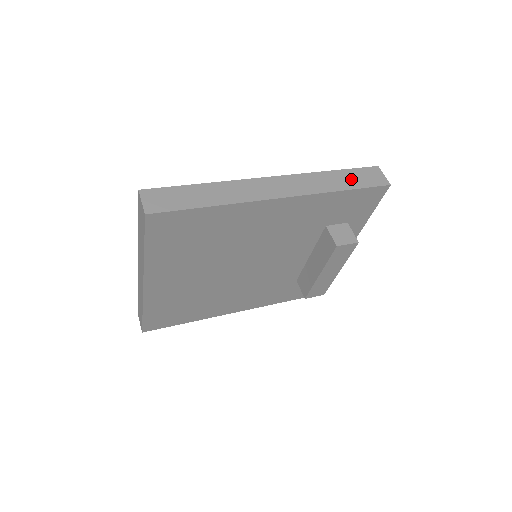
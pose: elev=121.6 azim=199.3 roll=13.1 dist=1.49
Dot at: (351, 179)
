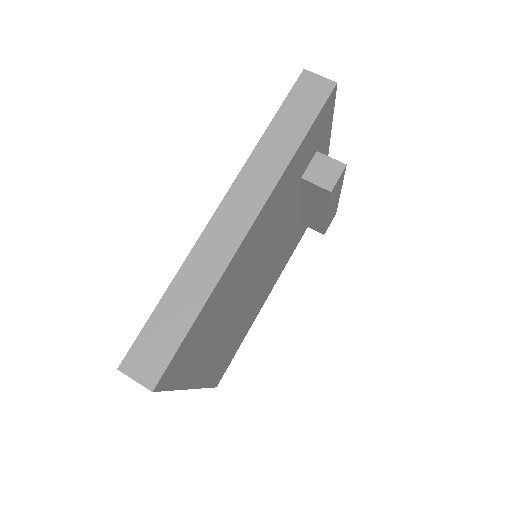
Dot at: (294, 120)
